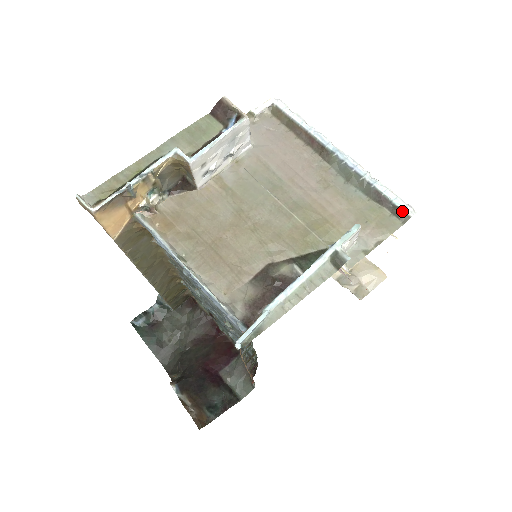
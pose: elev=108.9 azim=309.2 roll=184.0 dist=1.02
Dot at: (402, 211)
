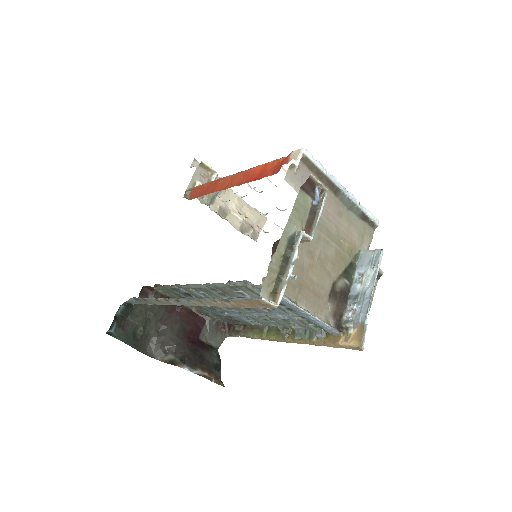
Dot at: (374, 223)
